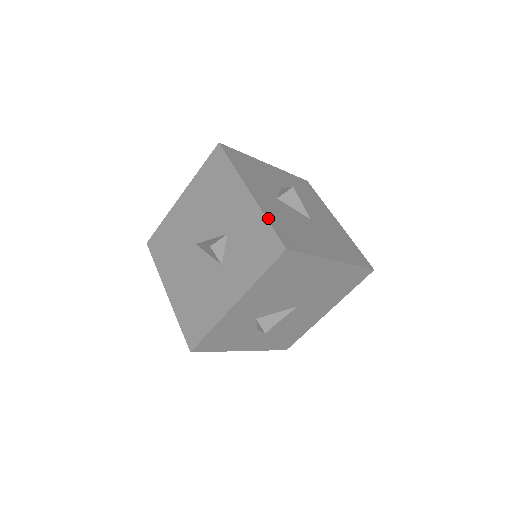
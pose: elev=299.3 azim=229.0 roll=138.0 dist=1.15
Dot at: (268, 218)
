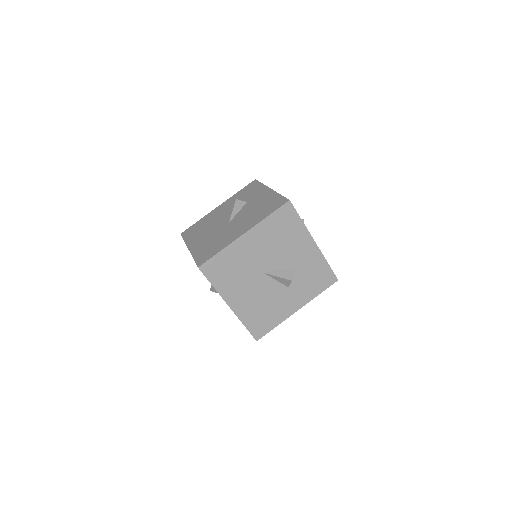
Dot at: (326, 261)
